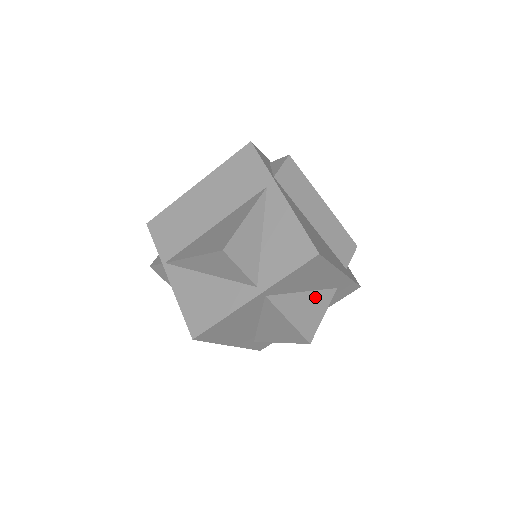
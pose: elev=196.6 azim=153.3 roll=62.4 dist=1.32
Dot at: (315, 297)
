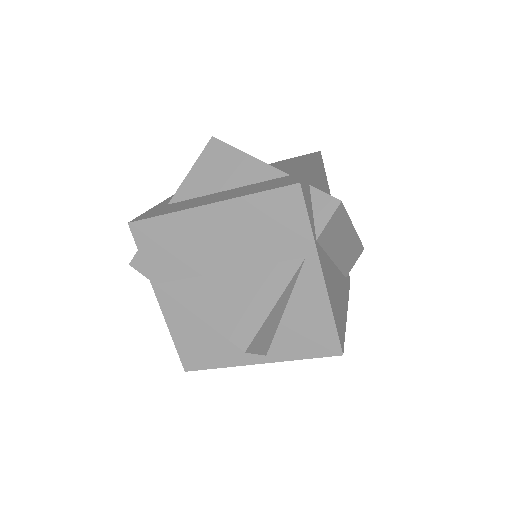
Dot at: occluded
